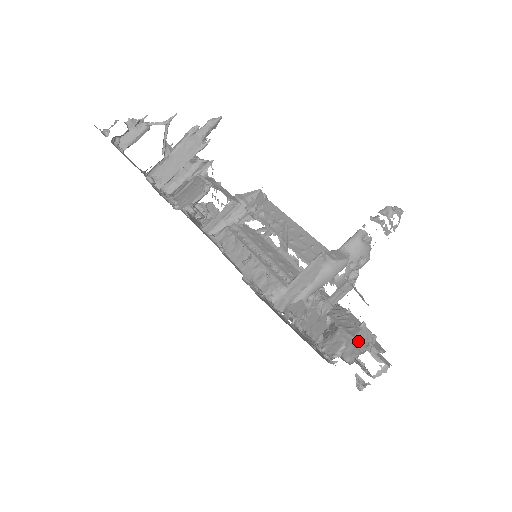
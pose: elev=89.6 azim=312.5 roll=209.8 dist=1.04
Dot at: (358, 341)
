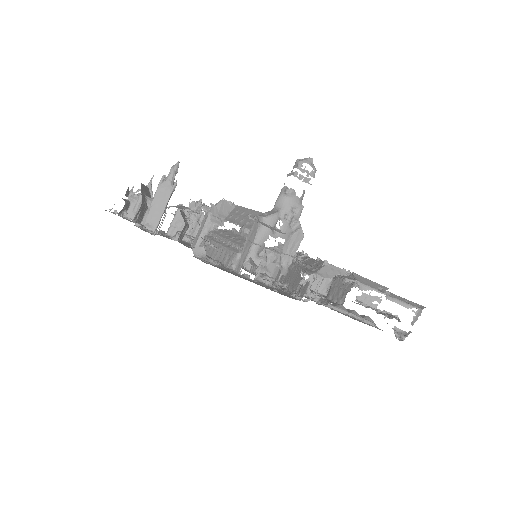
Dot at: (321, 276)
